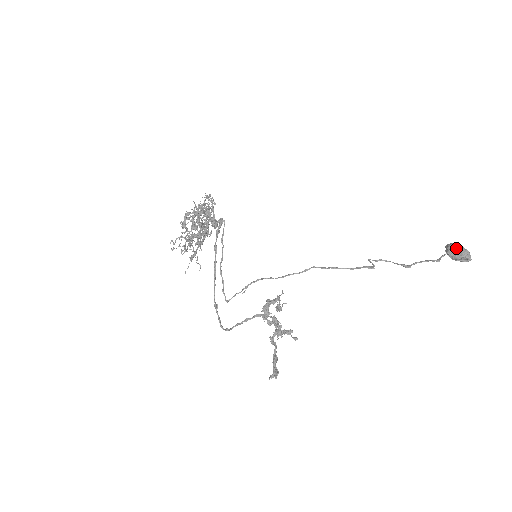
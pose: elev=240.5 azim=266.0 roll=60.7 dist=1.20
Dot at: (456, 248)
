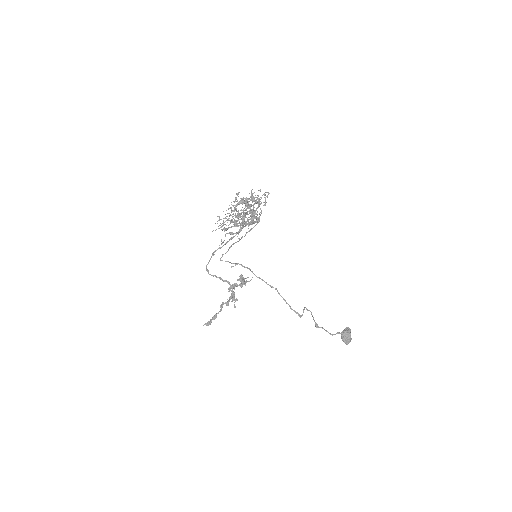
Dot at: (347, 336)
